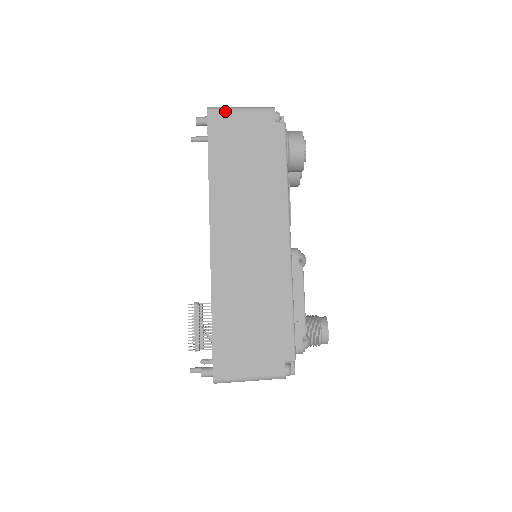
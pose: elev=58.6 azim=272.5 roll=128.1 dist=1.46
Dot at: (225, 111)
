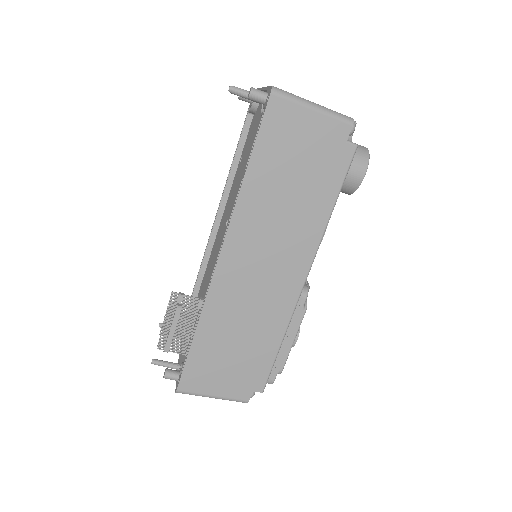
Dot at: (293, 103)
